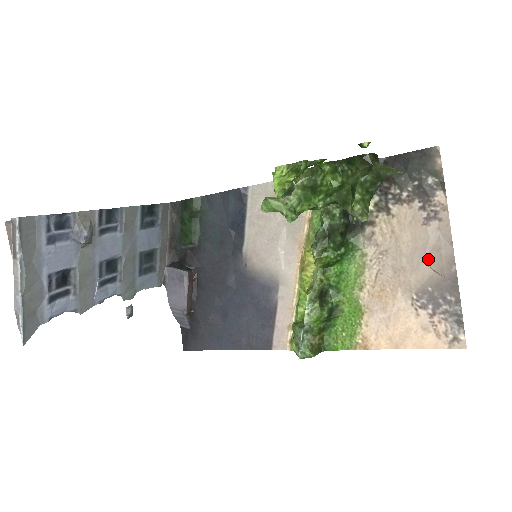
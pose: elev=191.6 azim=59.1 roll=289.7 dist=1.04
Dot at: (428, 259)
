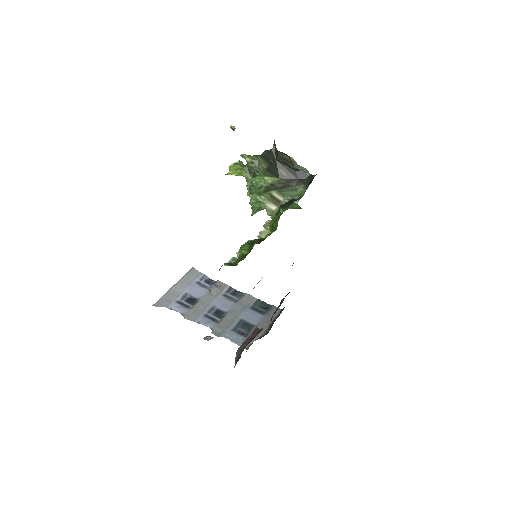
Dot at: occluded
